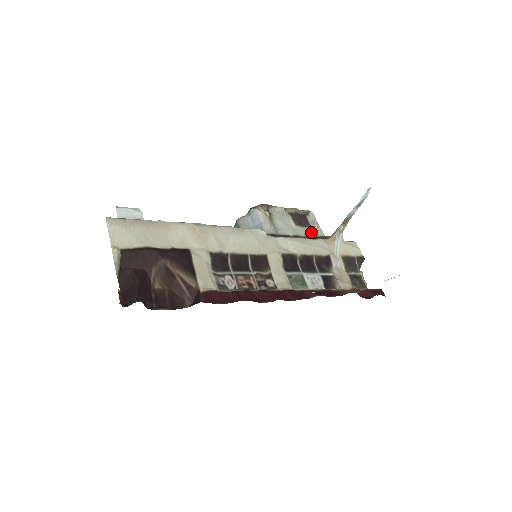
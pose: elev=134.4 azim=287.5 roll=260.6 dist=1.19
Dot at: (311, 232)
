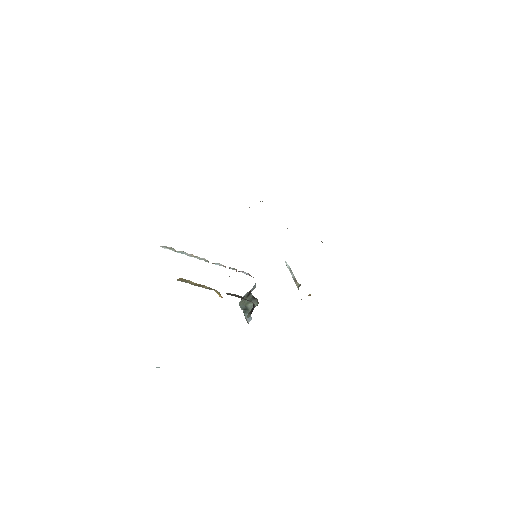
Dot at: occluded
